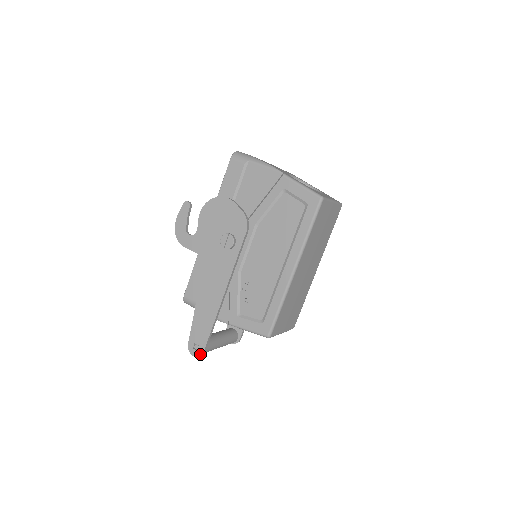
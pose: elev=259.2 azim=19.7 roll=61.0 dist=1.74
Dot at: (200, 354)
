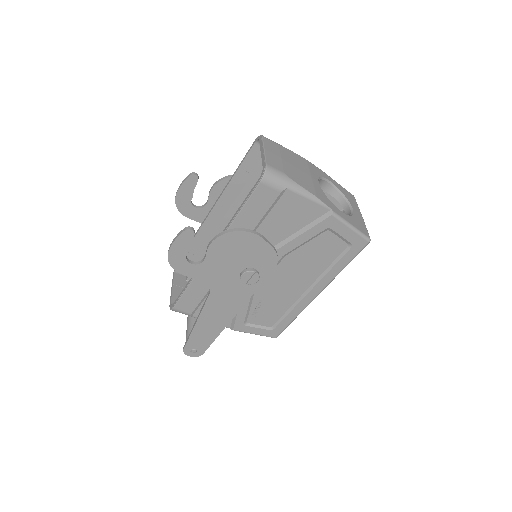
Dot at: (199, 355)
